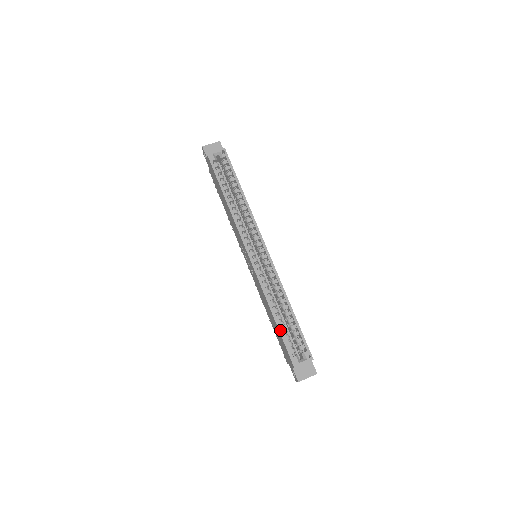
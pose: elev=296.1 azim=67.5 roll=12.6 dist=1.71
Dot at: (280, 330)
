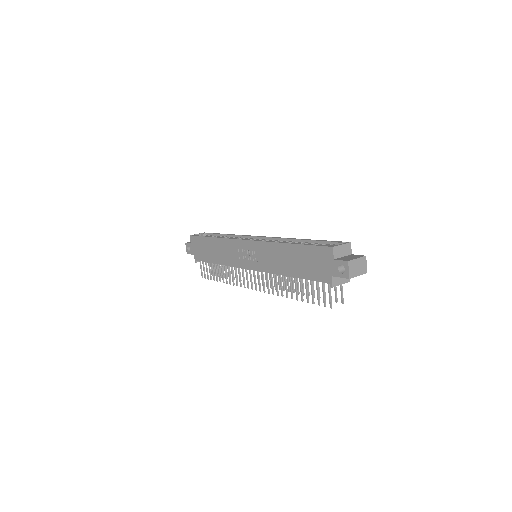
Dot at: (301, 244)
